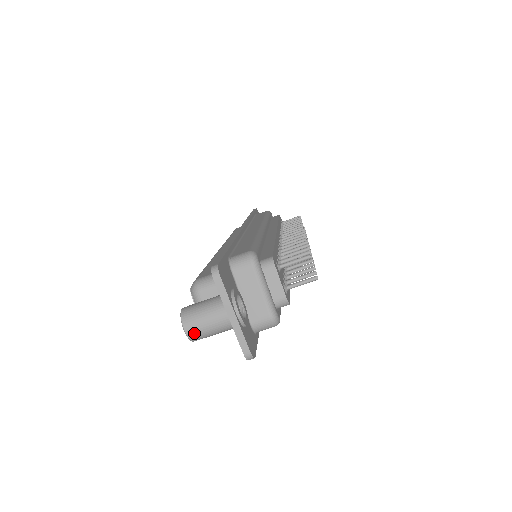
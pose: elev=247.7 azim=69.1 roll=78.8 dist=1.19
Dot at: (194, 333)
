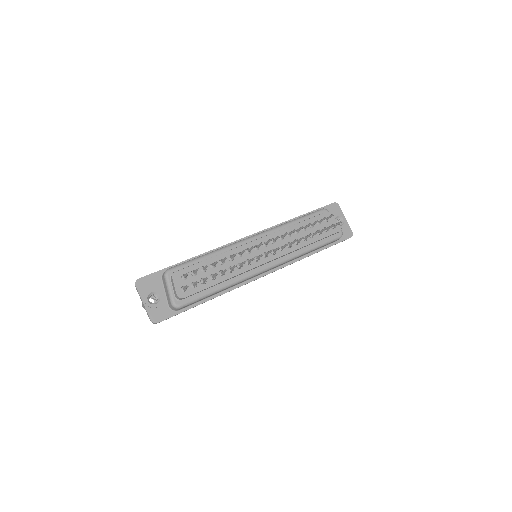
Dot at: occluded
